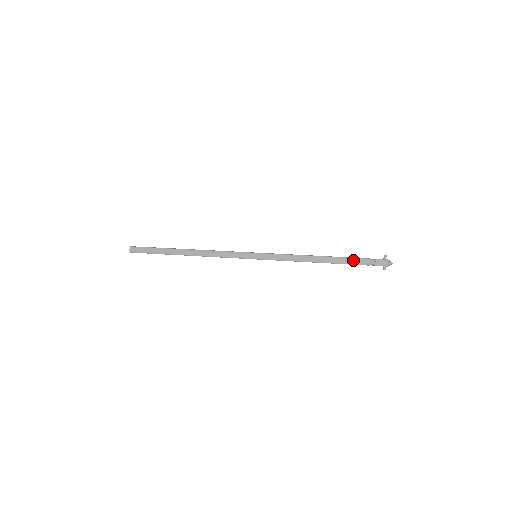
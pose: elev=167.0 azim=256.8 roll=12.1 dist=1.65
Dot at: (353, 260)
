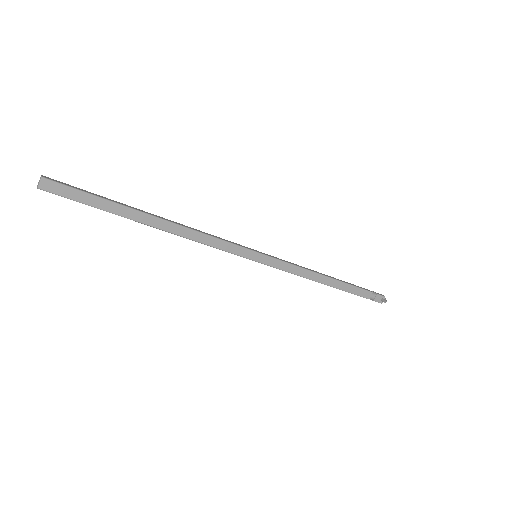
Dot at: occluded
